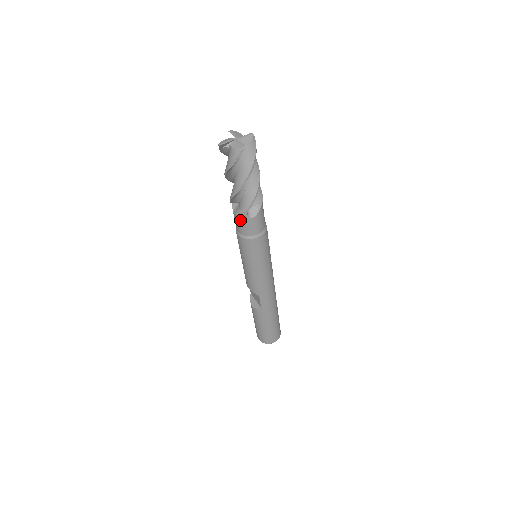
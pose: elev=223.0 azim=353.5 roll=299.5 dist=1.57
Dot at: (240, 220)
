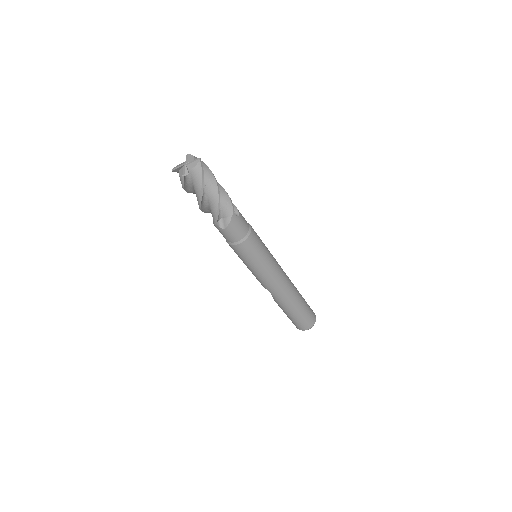
Dot at: occluded
